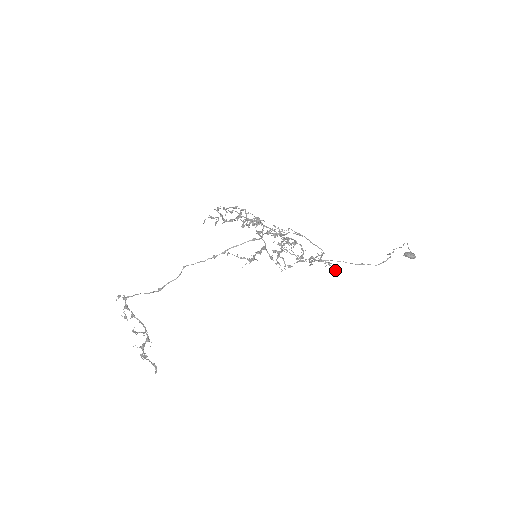
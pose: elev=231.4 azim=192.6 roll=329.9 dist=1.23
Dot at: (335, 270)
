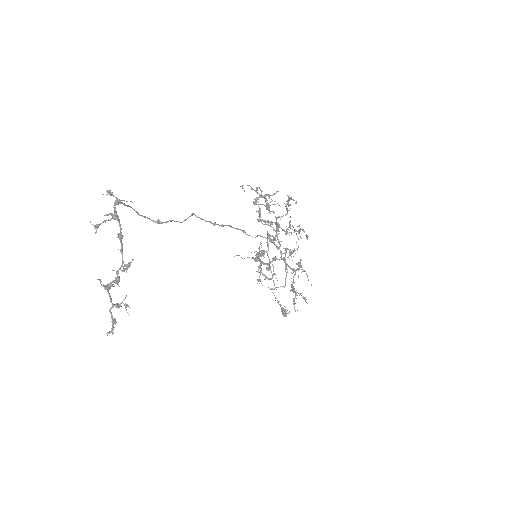
Dot at: occluded
